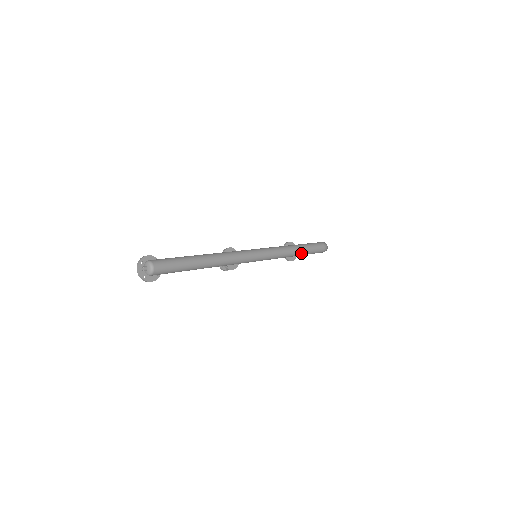
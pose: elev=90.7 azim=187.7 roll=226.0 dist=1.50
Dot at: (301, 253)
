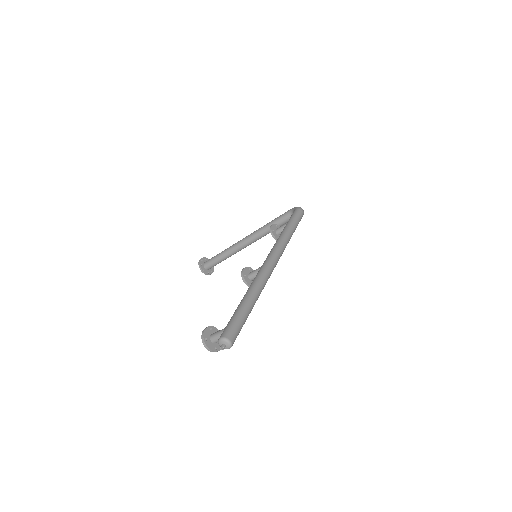
Dot at: (294, 231)
